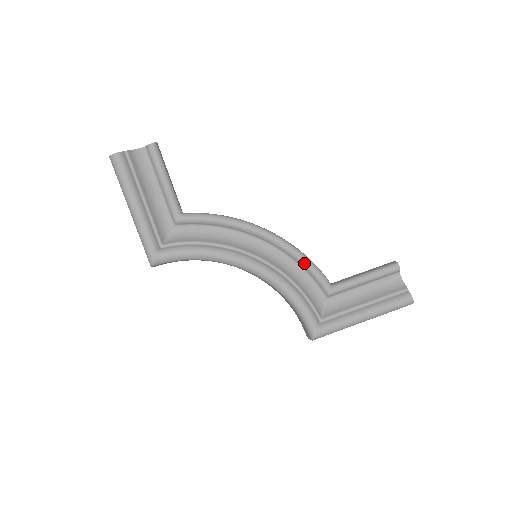
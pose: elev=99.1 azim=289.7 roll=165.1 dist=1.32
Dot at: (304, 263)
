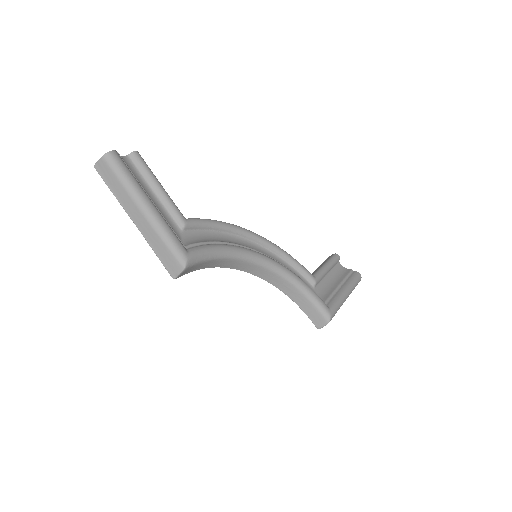
Dot at: (290, 258)
